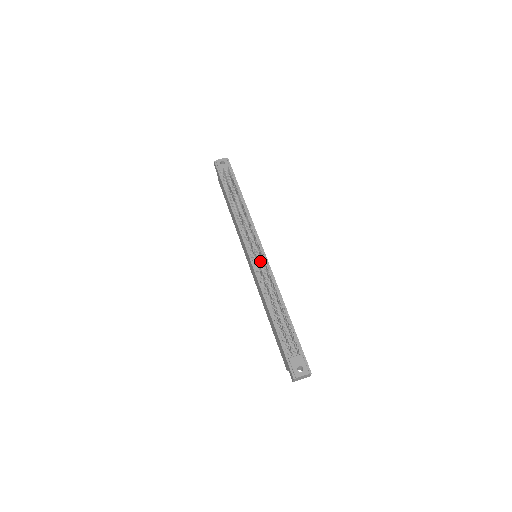
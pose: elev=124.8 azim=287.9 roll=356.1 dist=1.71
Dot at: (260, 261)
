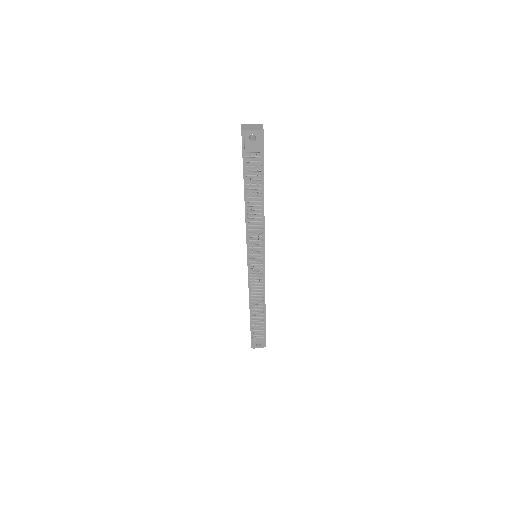
Dot at: (257, 269)
